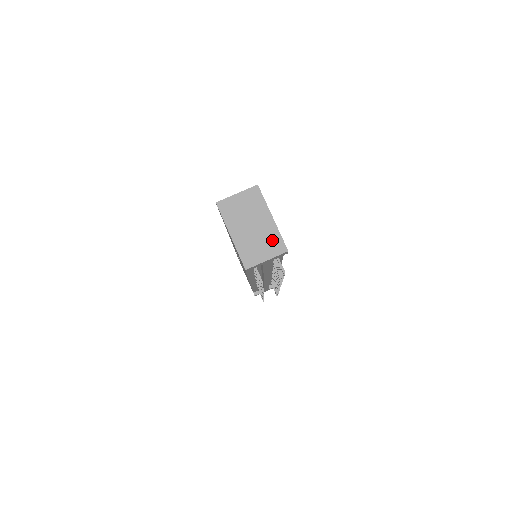
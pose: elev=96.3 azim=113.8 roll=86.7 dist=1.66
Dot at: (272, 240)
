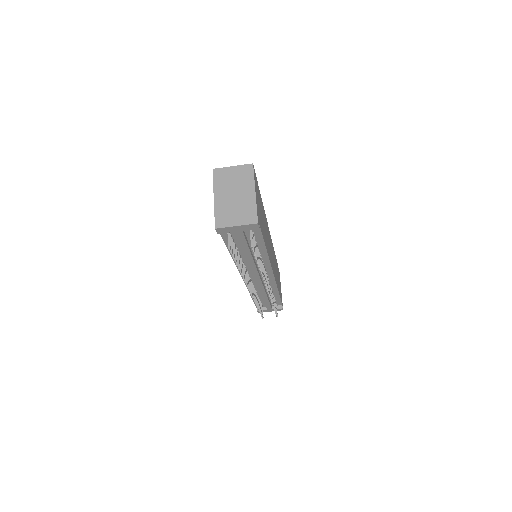
Dot at: (247, 210)
